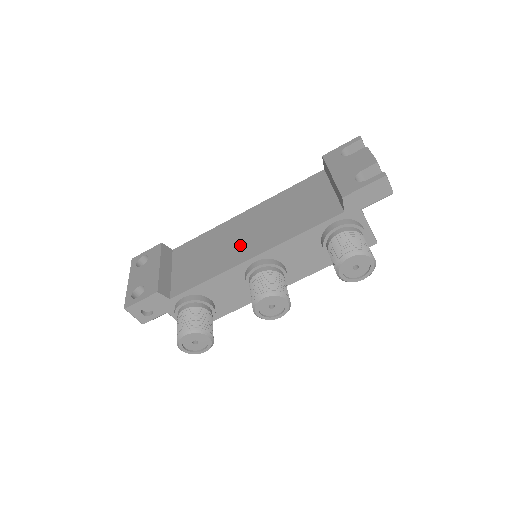
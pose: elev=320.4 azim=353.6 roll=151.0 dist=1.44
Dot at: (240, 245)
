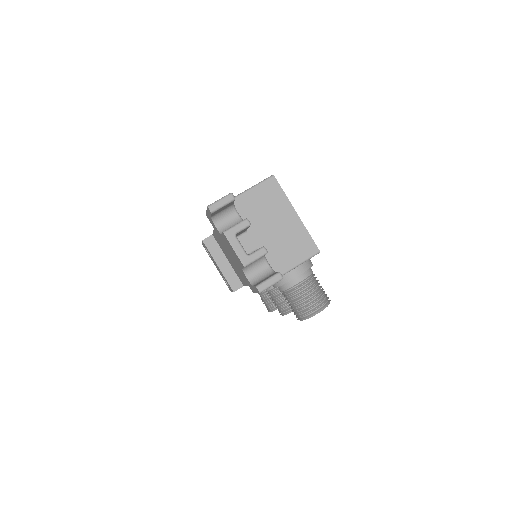
Dot at: occluded
